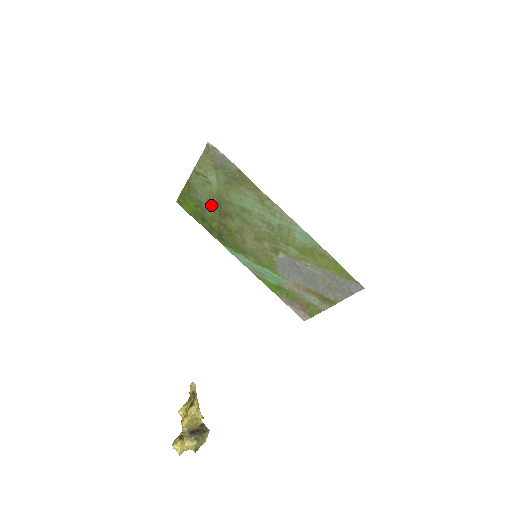
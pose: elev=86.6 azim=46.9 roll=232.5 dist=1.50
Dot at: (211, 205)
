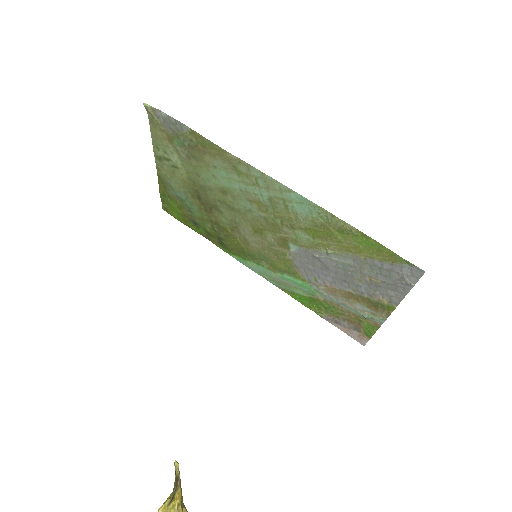
Dot at: (192, 199)
